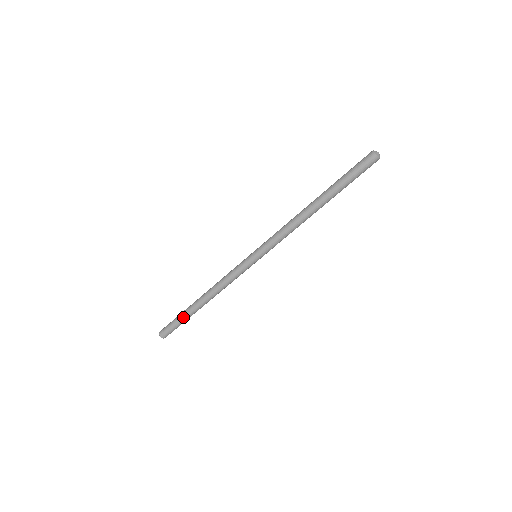
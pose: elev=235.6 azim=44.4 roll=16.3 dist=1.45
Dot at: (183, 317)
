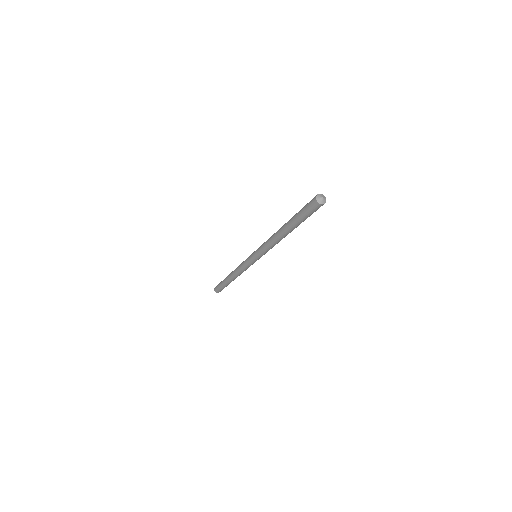
Dot at: (224, 285)
